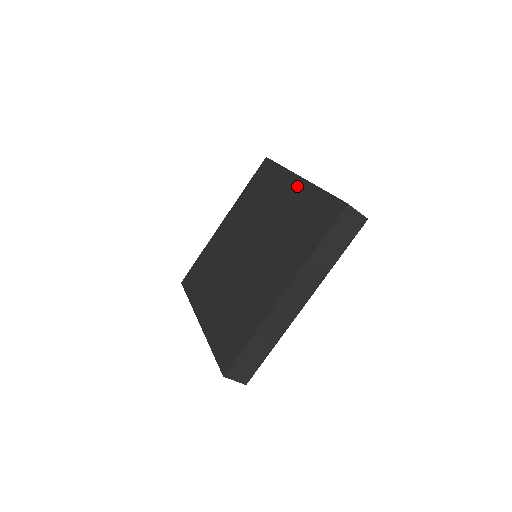
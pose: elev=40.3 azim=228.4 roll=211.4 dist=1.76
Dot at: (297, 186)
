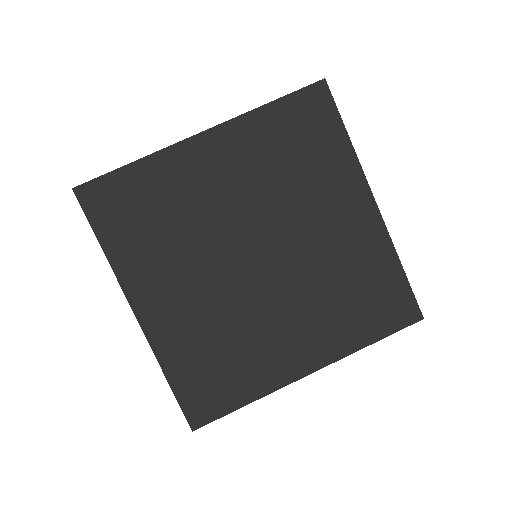
Dot at: (368, 218)
